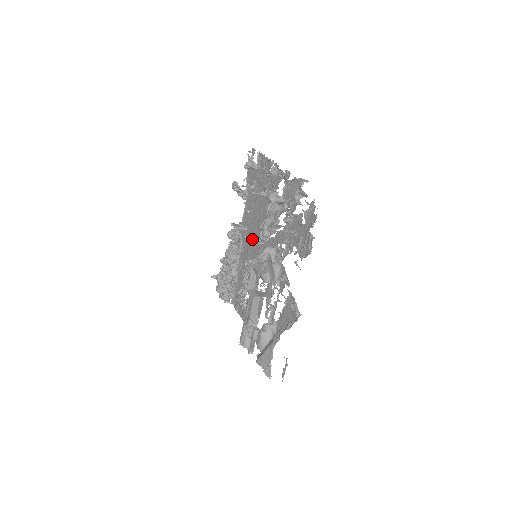
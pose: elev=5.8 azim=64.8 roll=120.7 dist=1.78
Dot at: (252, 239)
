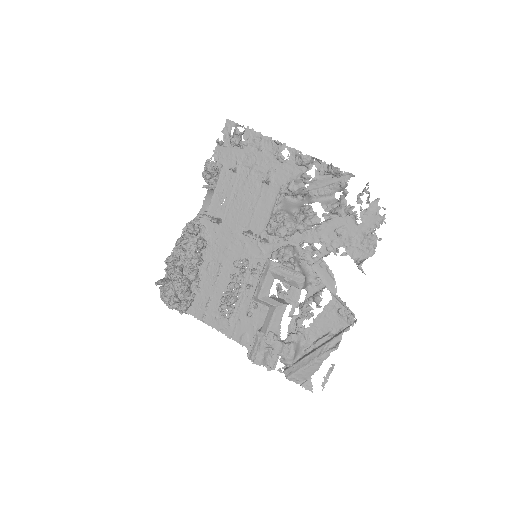
Dot at: occluded
